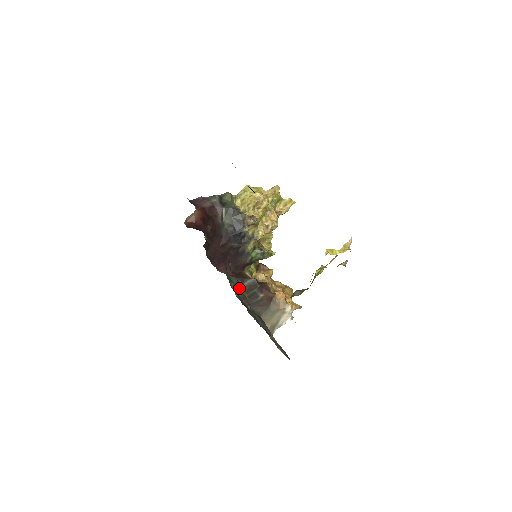
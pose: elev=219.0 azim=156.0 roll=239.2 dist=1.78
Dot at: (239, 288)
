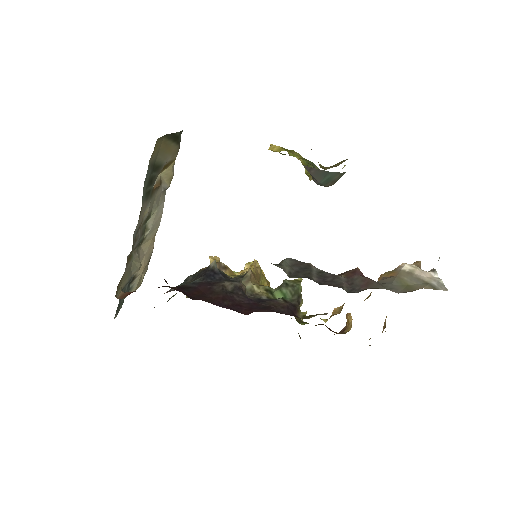
Dot at: occluded
